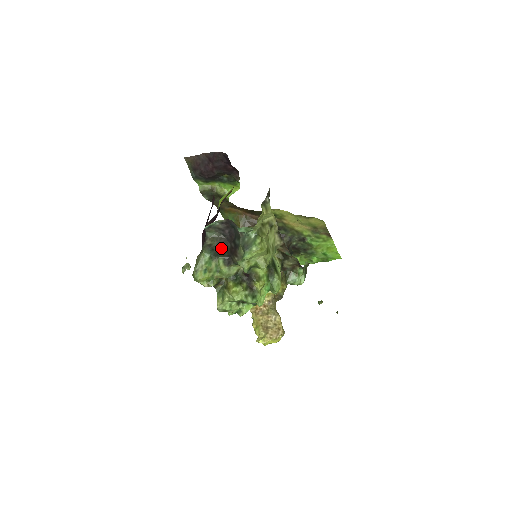
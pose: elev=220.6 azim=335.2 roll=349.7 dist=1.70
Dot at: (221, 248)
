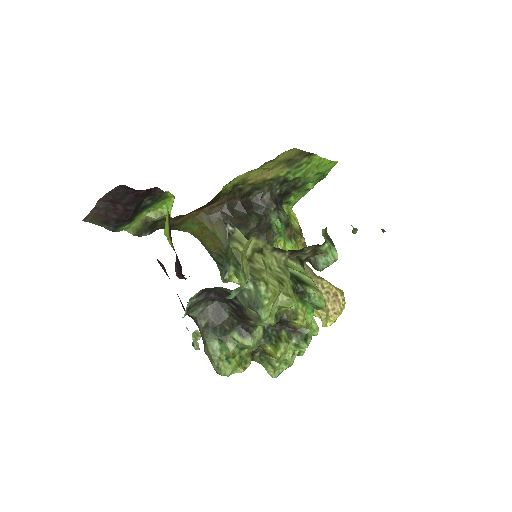
Dot at: (222, 318)
